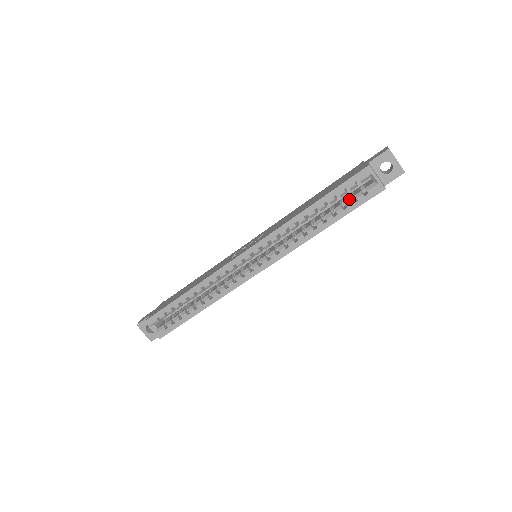
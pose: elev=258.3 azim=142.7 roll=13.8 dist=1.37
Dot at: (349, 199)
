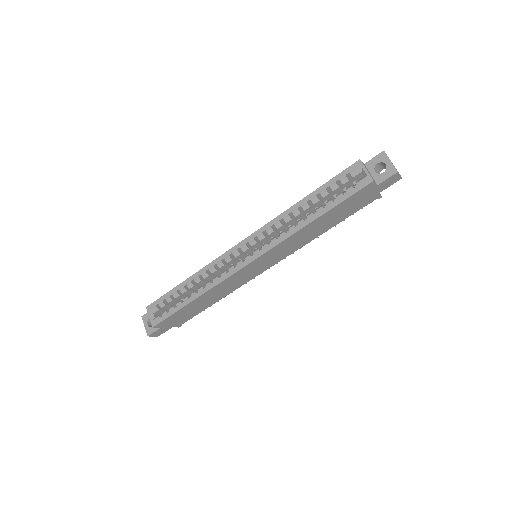
Dot at: (340, 192)
